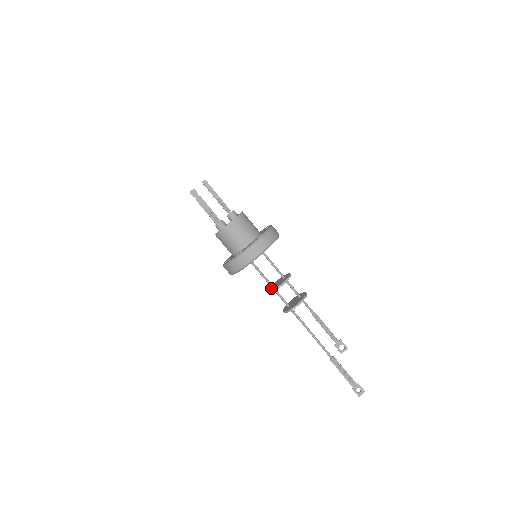
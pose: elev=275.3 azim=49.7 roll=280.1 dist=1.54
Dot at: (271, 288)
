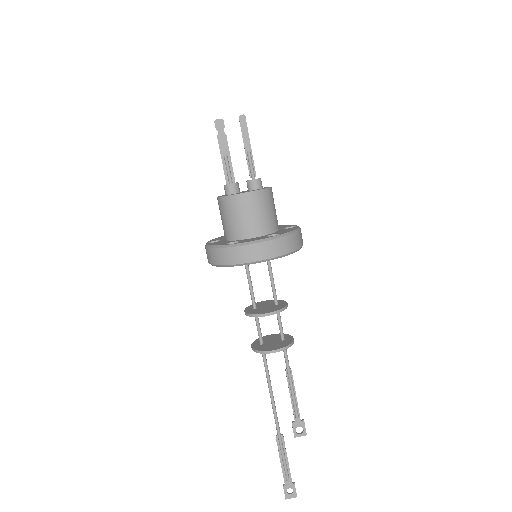
Dot at: (252, 308)
